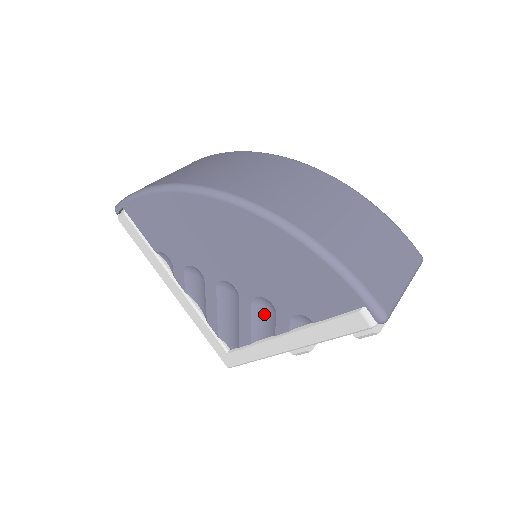
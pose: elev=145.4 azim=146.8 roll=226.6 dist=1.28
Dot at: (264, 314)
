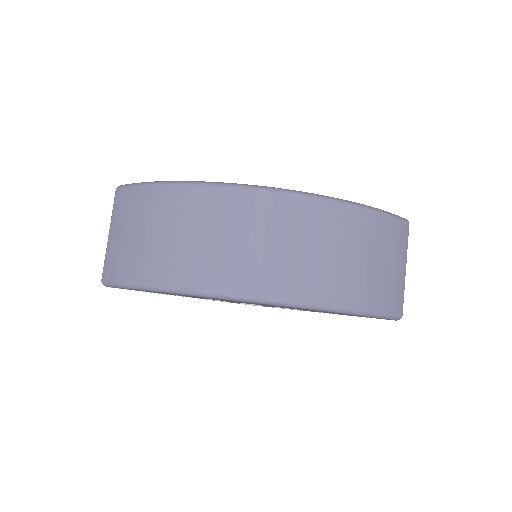
Dot at: occluded
